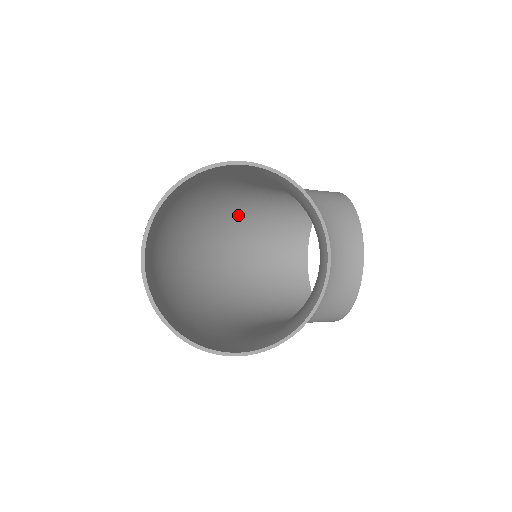
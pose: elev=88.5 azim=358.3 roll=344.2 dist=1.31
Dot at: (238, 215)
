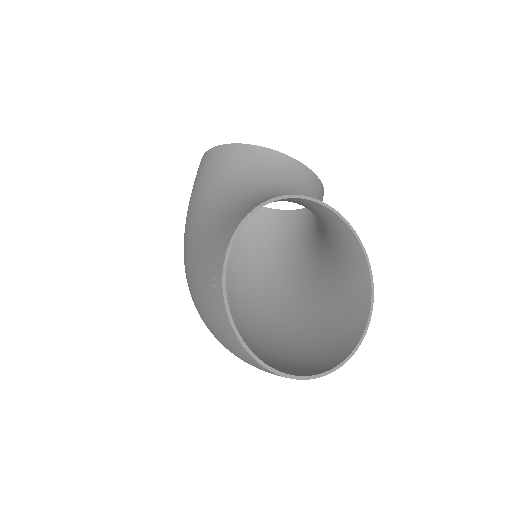
Dot at: occluded
